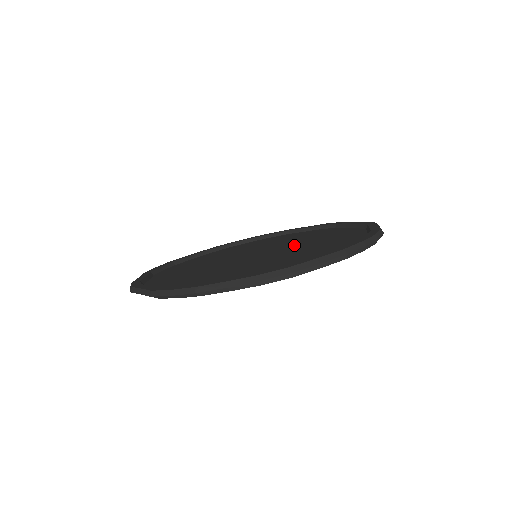
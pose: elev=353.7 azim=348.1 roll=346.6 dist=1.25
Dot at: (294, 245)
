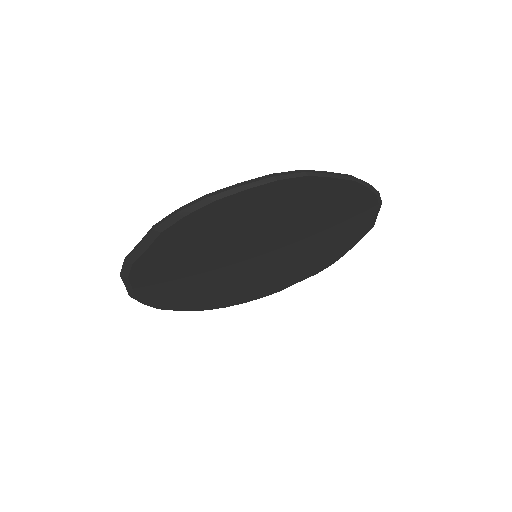
Dot at: occluded
